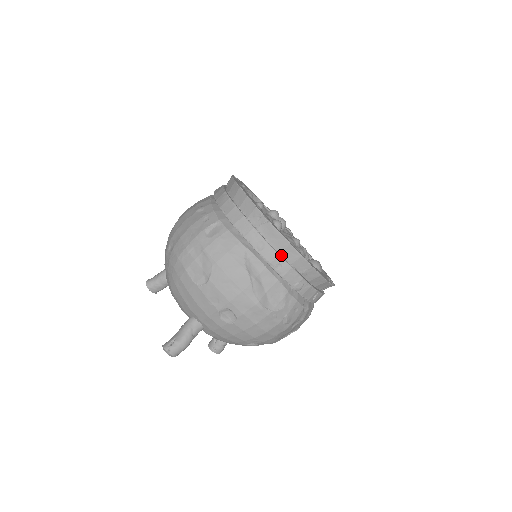
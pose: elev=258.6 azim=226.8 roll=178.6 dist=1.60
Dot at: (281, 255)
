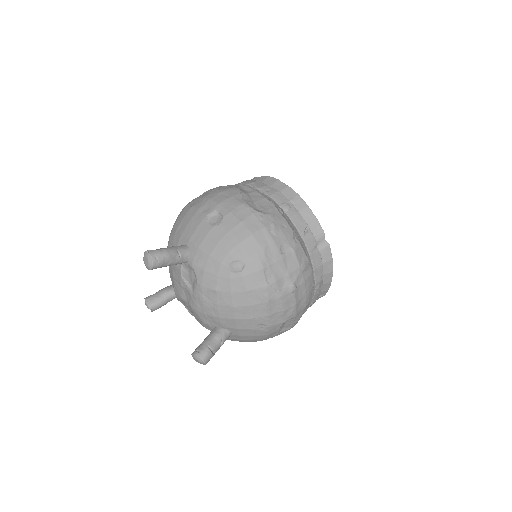
Dot at: occluded
